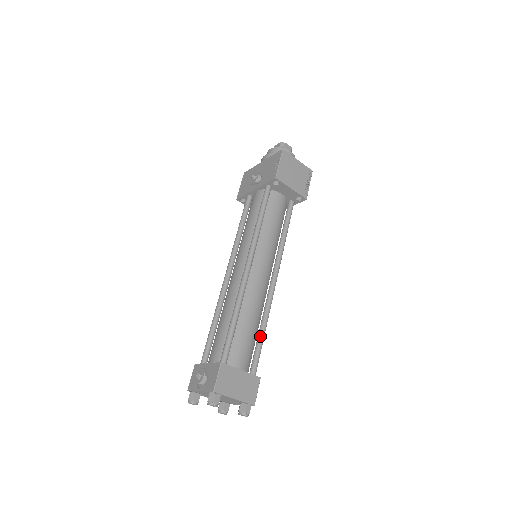
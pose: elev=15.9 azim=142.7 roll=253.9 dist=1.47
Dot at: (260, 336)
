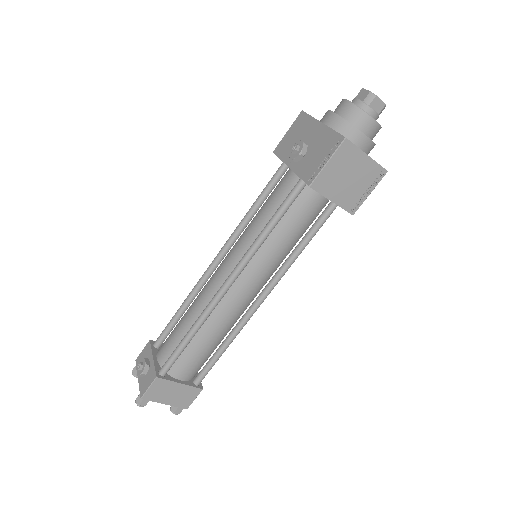
Dot at: (218, 352)
